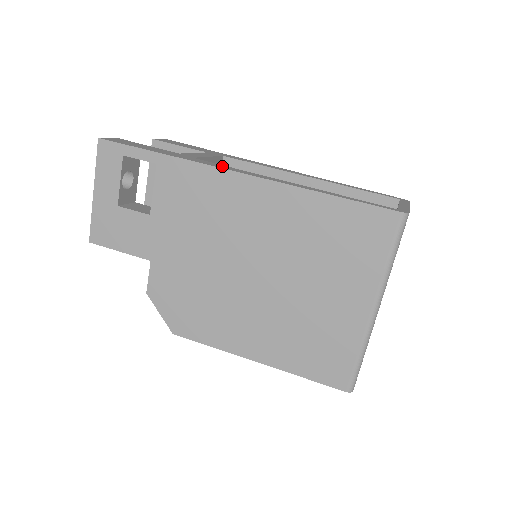
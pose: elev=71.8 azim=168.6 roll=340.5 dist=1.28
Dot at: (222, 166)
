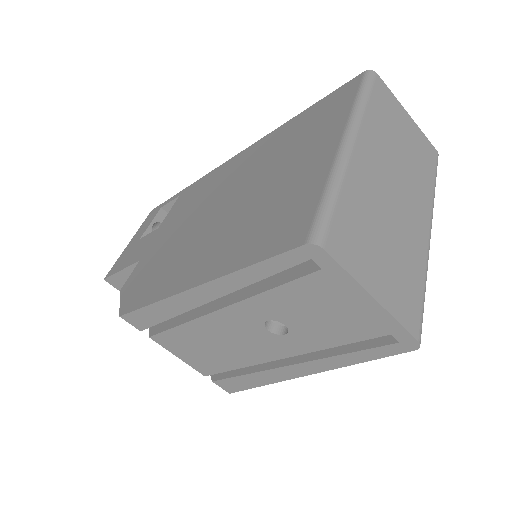
Dot at: occluded
